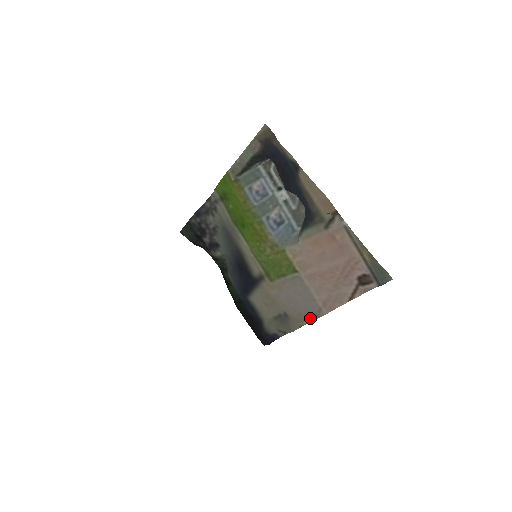
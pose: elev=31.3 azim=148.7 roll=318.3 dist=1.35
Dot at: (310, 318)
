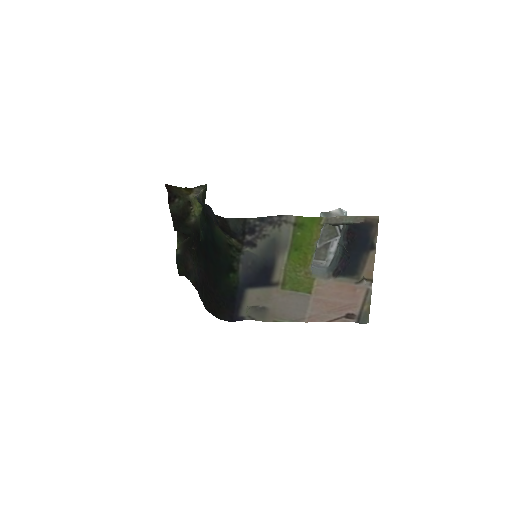
Dot at: (289, 320)
